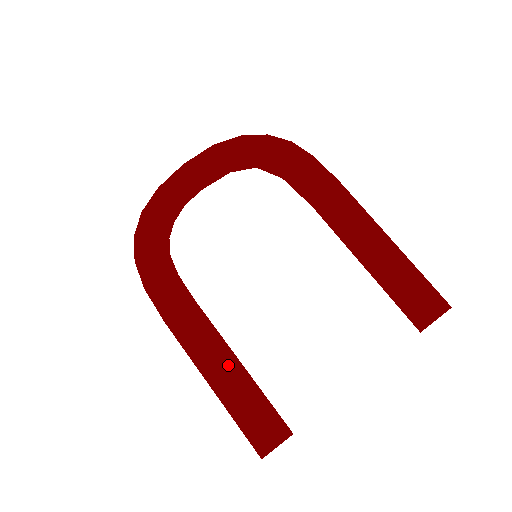
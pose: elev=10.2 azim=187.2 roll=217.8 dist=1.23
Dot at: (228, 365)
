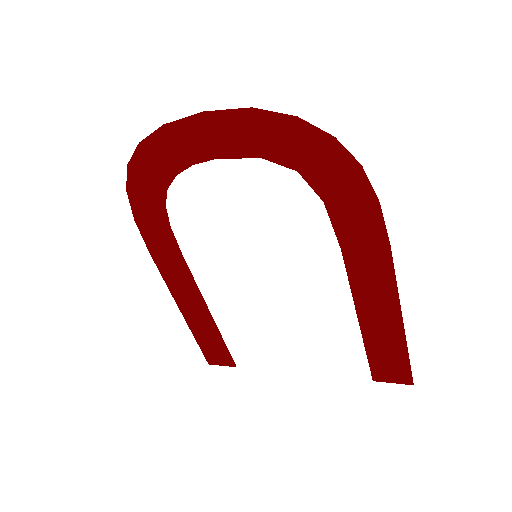
Dot at: (200, 310)
